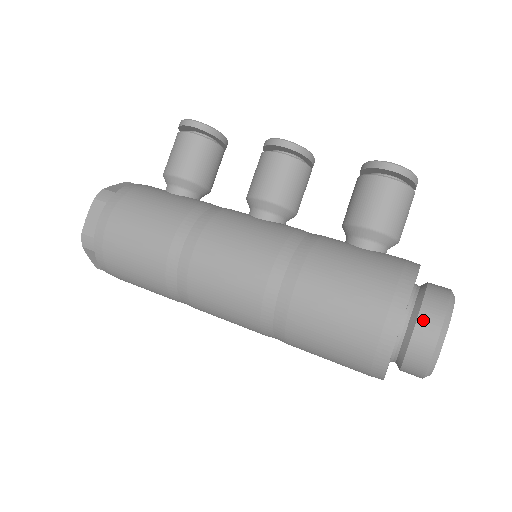
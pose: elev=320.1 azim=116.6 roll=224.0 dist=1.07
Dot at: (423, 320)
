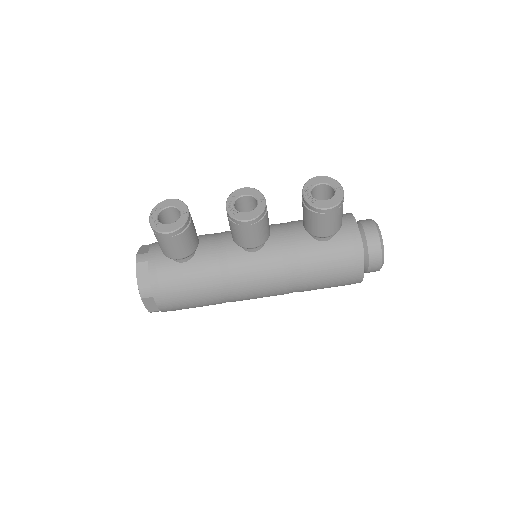
Dot at: (372, 265)
